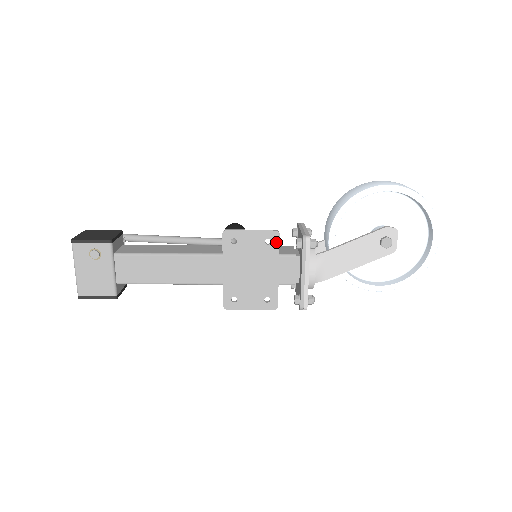
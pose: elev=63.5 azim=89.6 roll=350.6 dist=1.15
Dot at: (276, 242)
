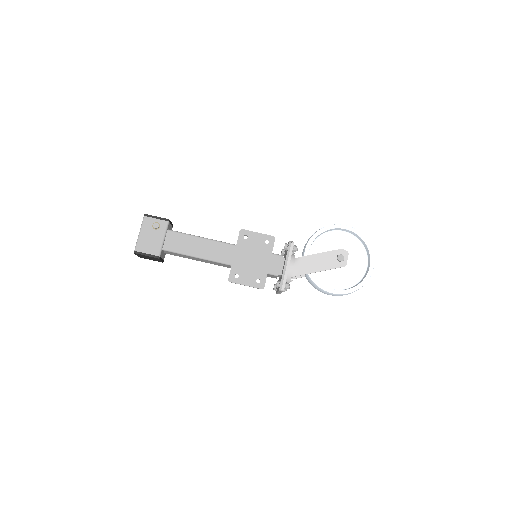
Dot at: (272, 243)
